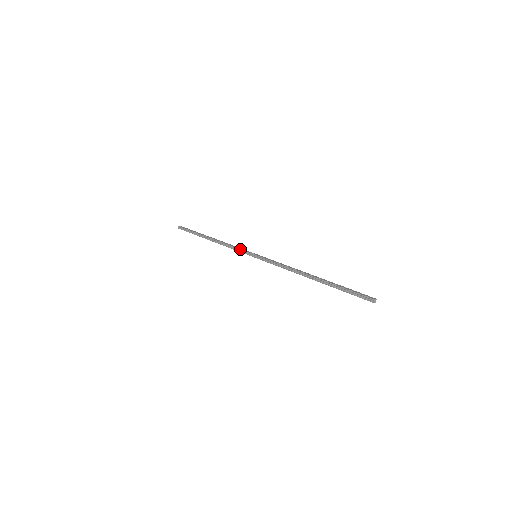
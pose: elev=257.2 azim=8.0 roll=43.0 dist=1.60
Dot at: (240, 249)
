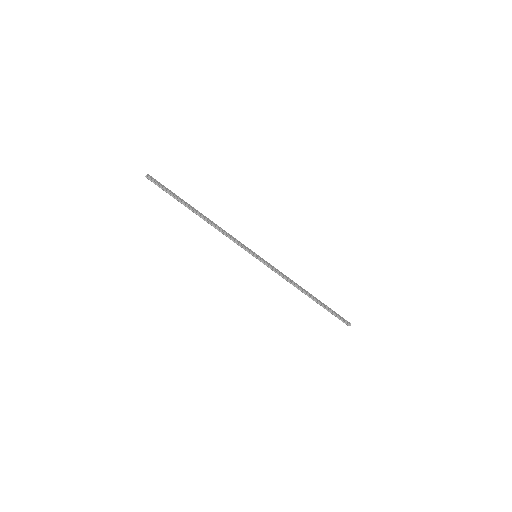
Dot at: (240, 244)
